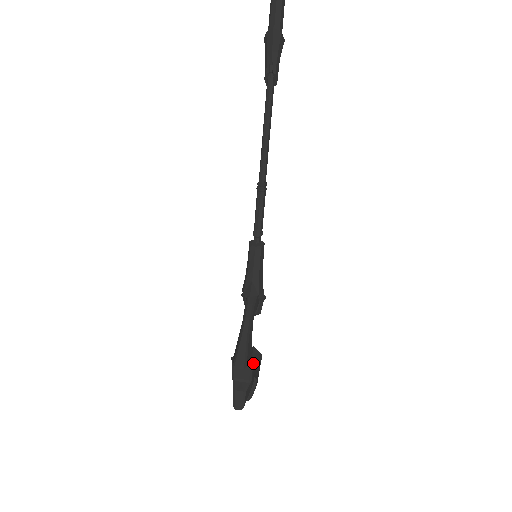
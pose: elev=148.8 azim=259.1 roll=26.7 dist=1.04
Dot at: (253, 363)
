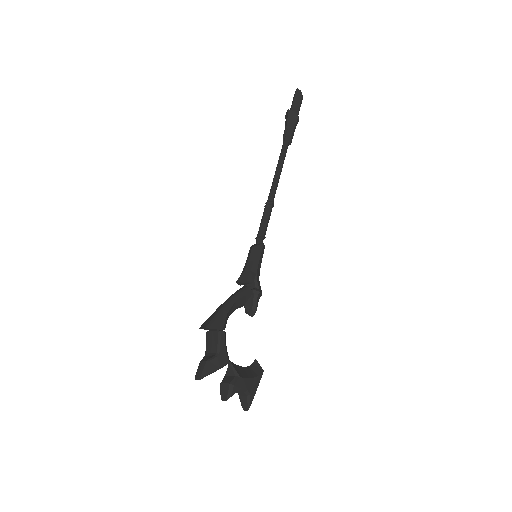
Dot at: (222, 333)
